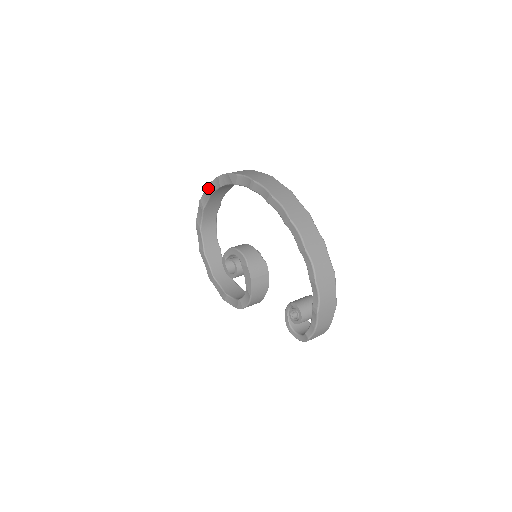
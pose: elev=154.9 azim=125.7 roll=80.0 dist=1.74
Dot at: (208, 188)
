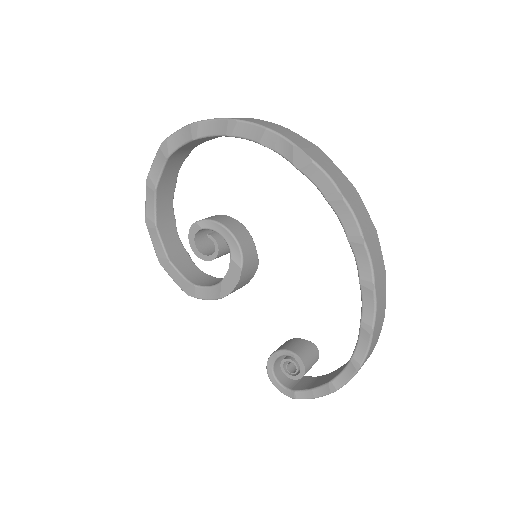
Dot at: (230, 124)
